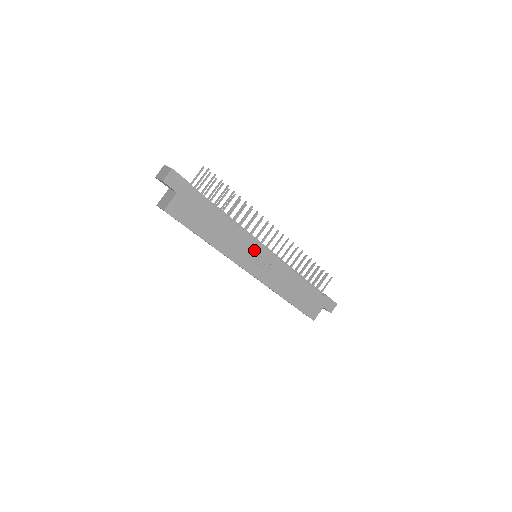
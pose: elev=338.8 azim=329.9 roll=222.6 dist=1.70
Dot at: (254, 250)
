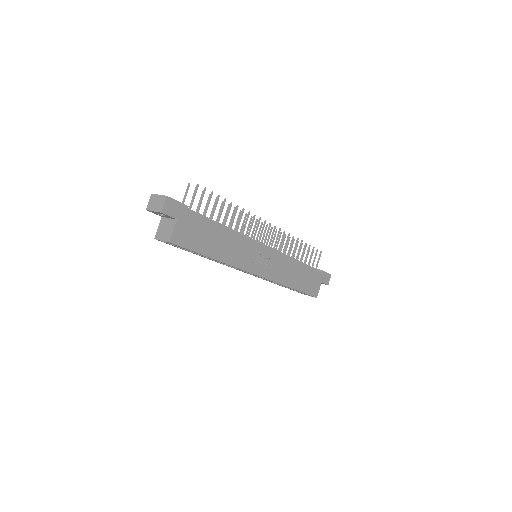
Dot at: (256, 251)
